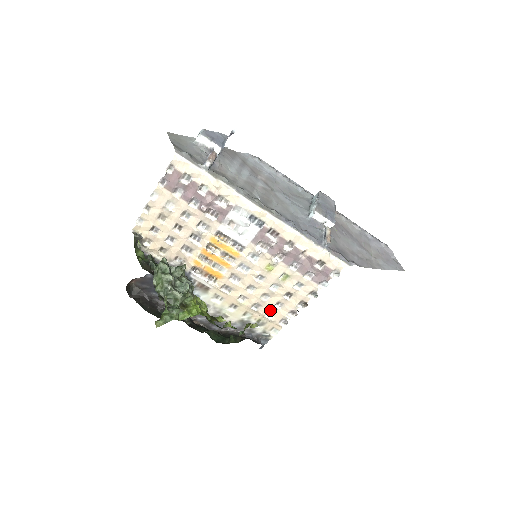
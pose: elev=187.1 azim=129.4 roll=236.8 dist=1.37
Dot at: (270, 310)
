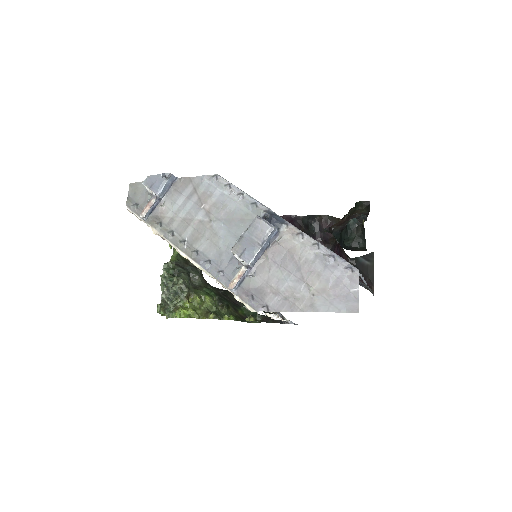
Dot at: occluded
